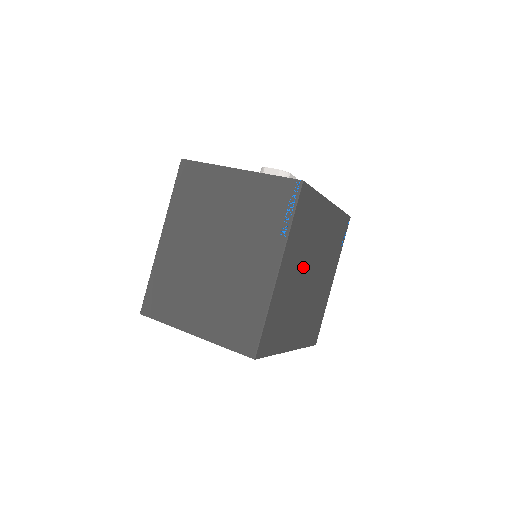
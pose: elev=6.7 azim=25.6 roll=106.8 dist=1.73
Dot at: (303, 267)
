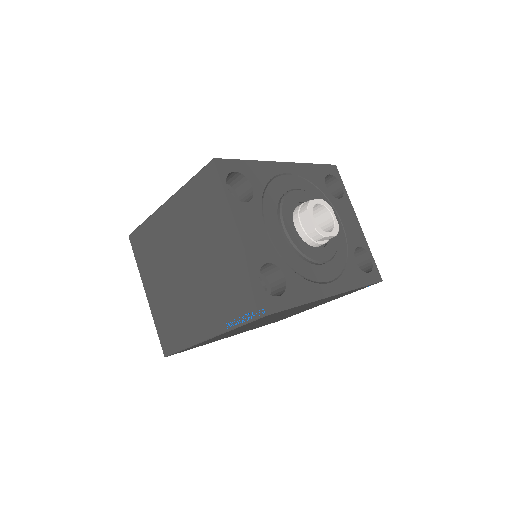
Dot at: occluded
